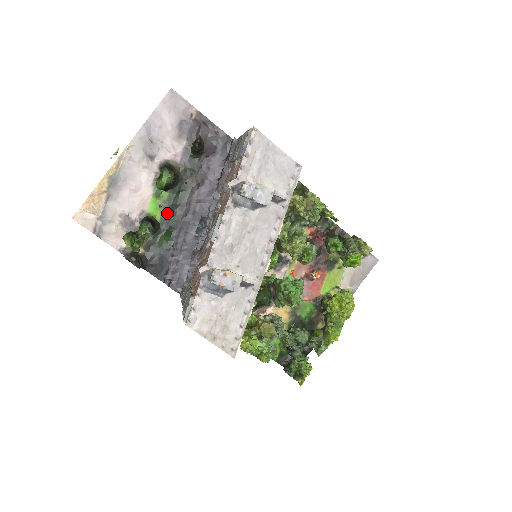
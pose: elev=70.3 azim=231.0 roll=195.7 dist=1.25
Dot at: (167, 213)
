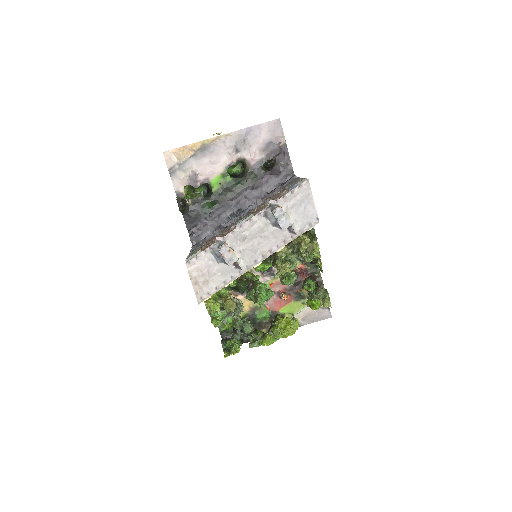
Dot at: (222, 190)
